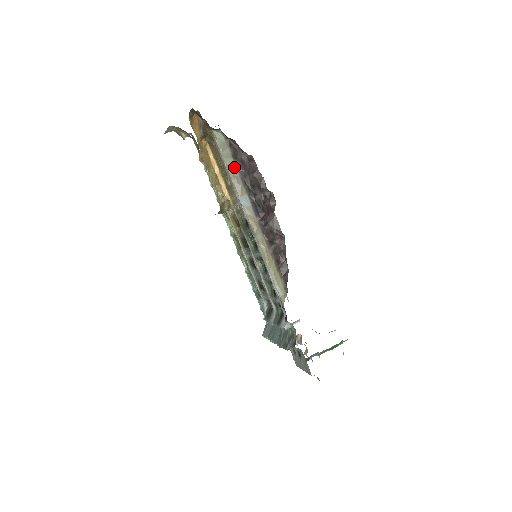
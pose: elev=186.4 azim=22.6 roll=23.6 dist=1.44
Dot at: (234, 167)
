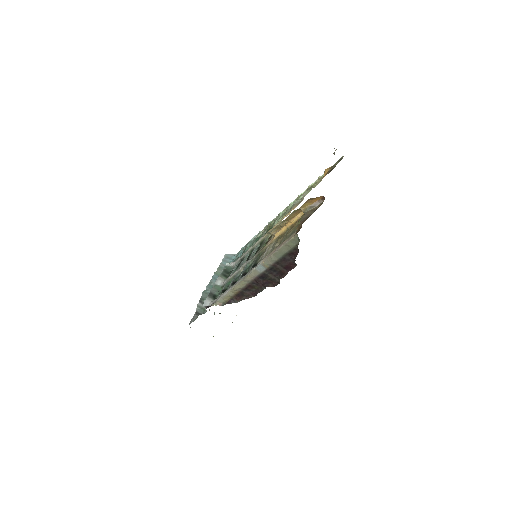
Dot at: (280, 256)
